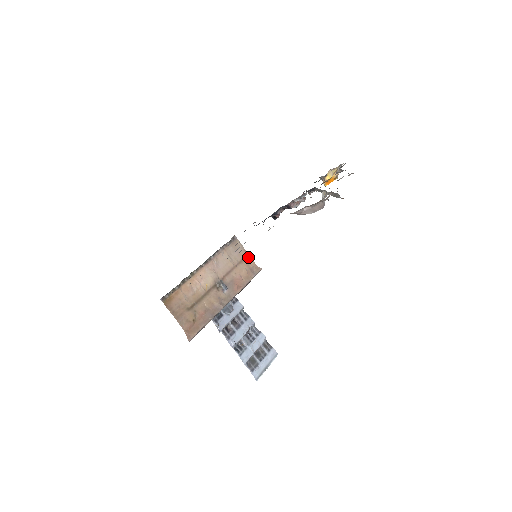
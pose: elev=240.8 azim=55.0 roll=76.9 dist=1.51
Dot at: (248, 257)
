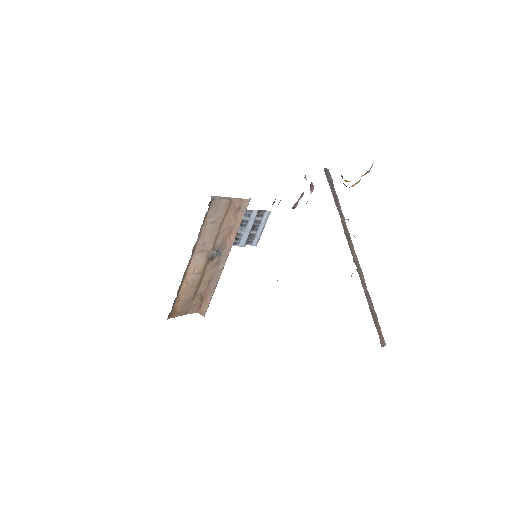
Dot at: (232, 201)
